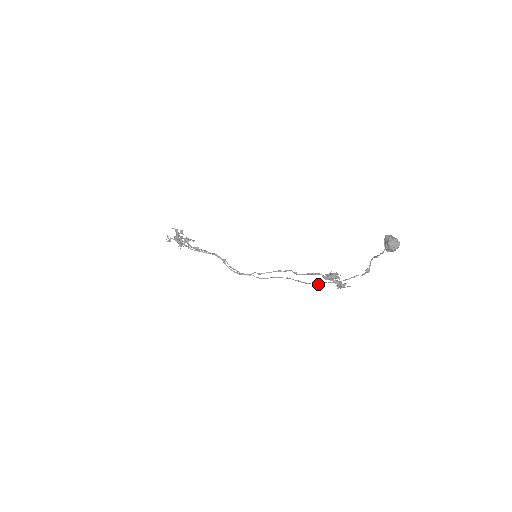
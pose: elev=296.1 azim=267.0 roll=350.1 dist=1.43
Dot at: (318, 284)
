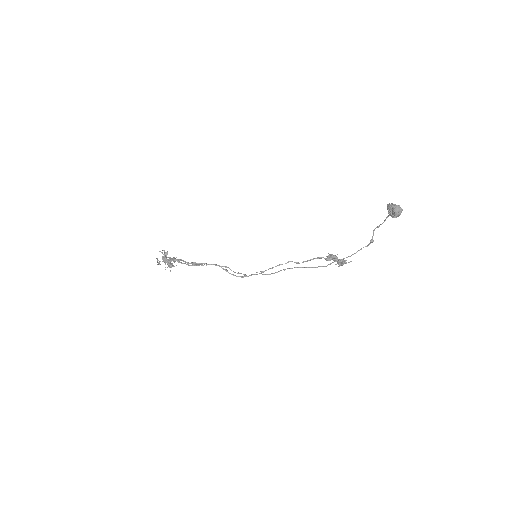
Dot at: occluded
